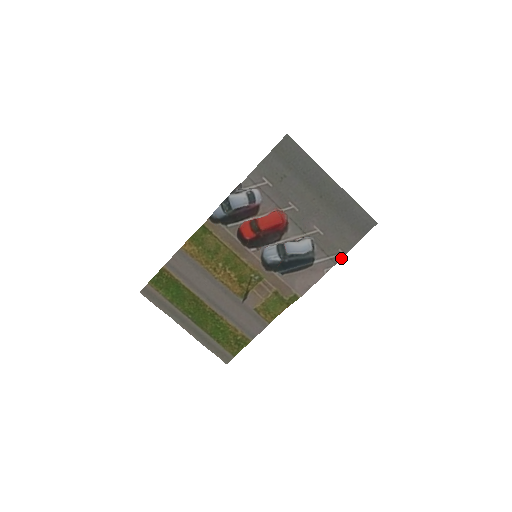
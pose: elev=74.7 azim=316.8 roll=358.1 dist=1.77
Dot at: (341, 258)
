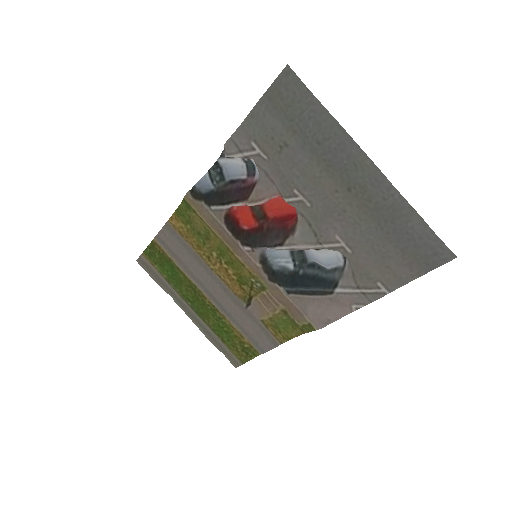
Dot at: (381, 296)
